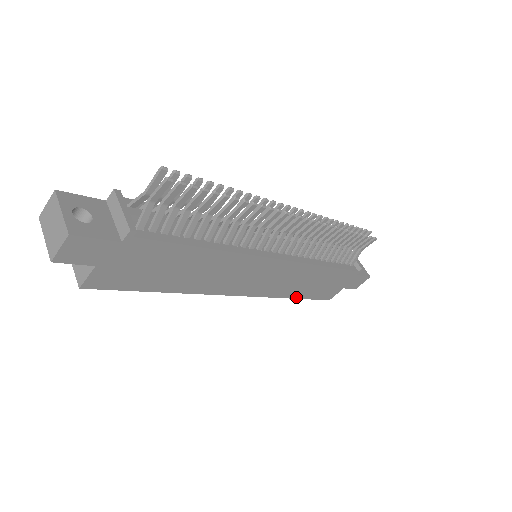
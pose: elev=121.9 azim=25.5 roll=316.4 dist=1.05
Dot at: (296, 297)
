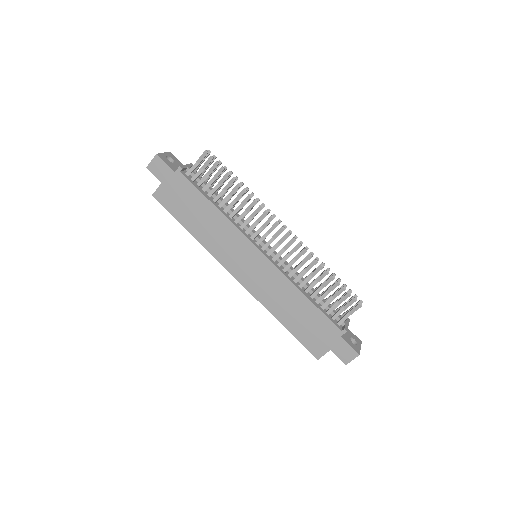
Dot at: (282, 322)
